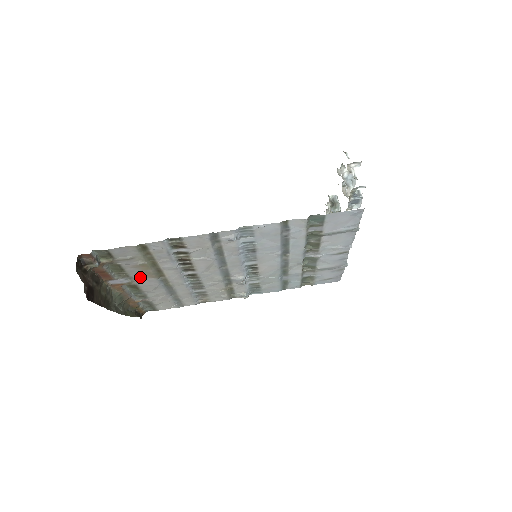
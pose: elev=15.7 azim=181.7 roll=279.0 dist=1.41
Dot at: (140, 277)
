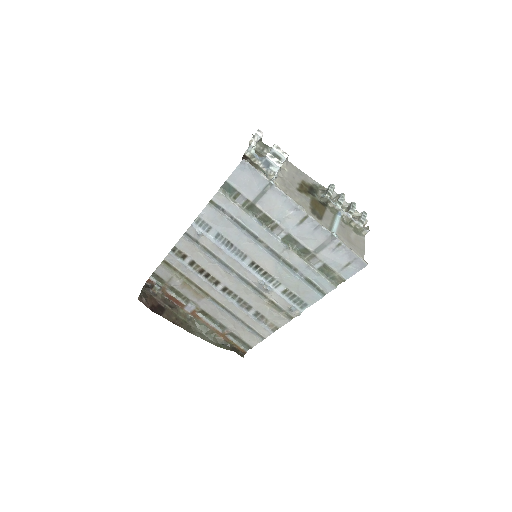
Dot at: (197, 300)
